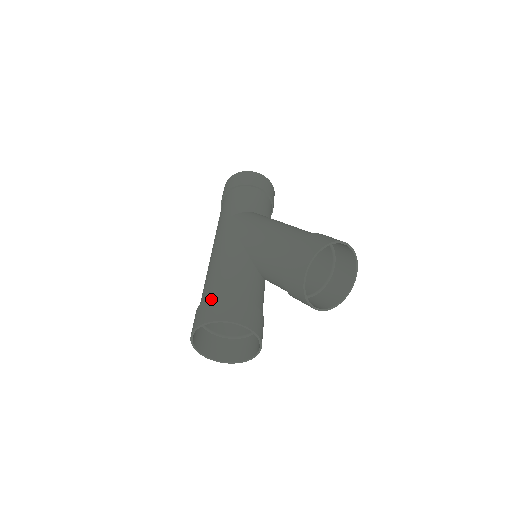
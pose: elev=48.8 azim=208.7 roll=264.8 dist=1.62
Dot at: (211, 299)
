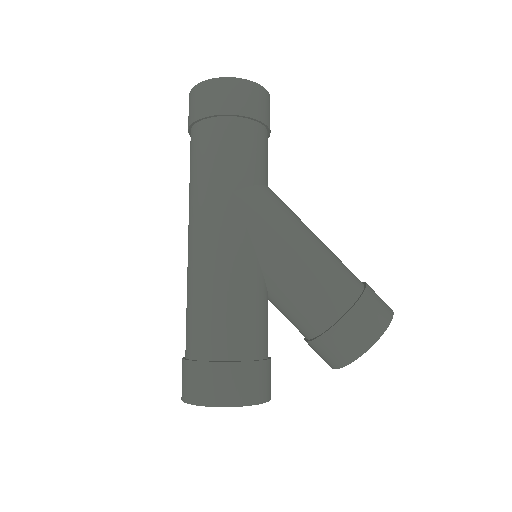
Dot at: (231, 366)
